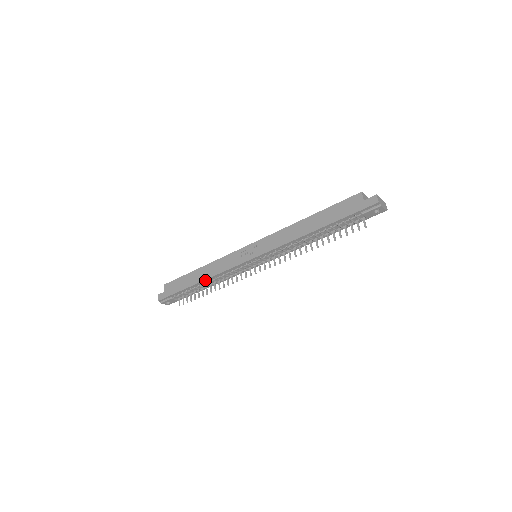
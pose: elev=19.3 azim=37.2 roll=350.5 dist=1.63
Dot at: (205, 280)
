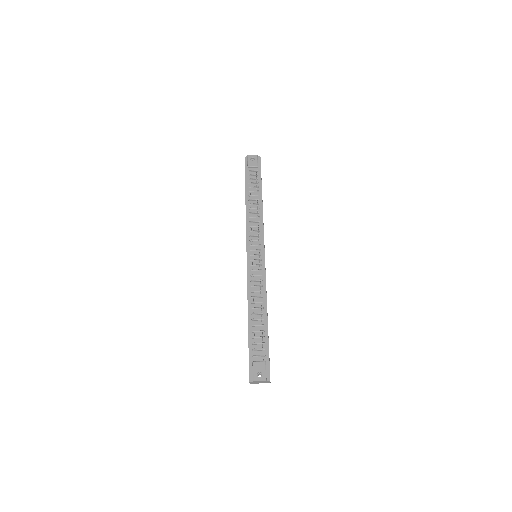
Dot at: (249, 308)
